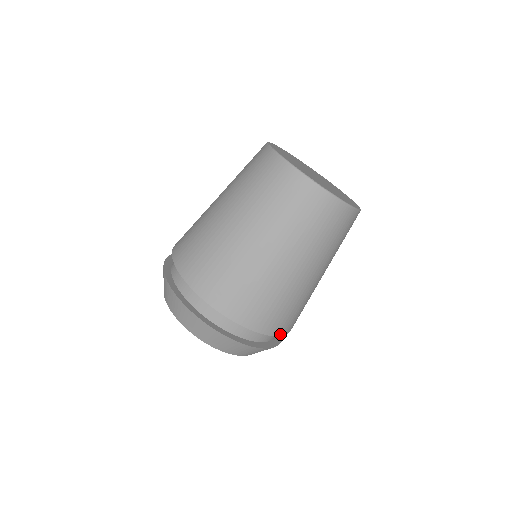
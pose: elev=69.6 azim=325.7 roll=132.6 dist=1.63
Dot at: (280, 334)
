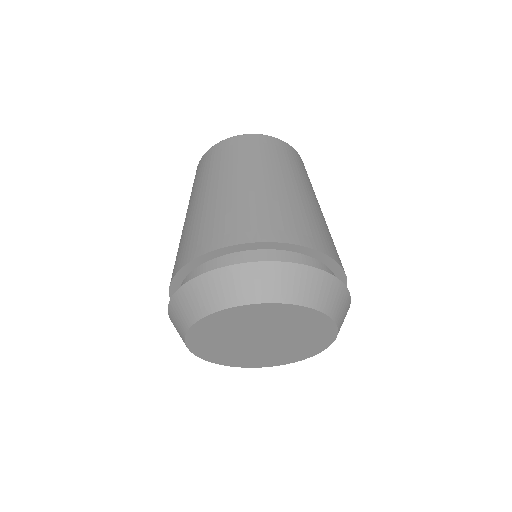
Dot at: (346, 285)
